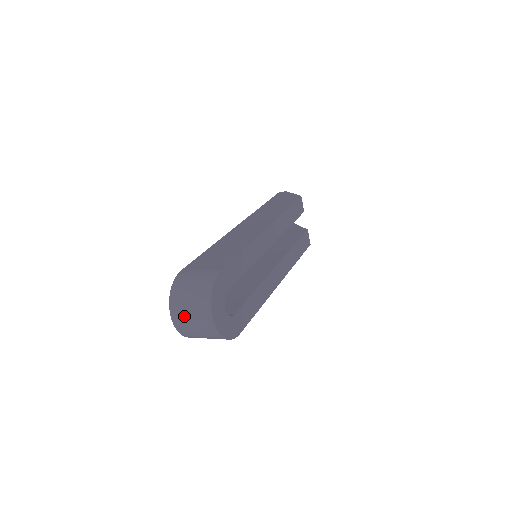
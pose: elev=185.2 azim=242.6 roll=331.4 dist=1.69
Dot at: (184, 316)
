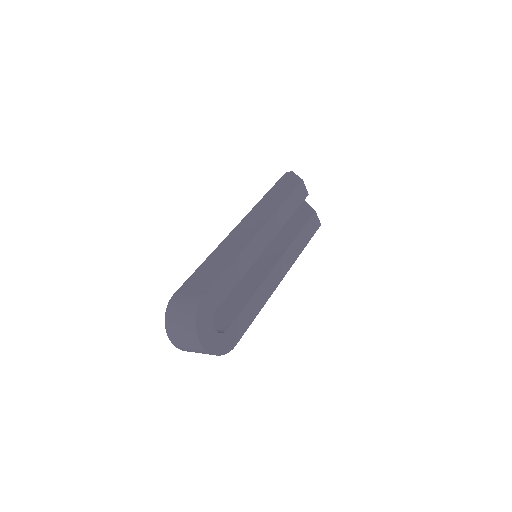
Dot at: (179, 339)
